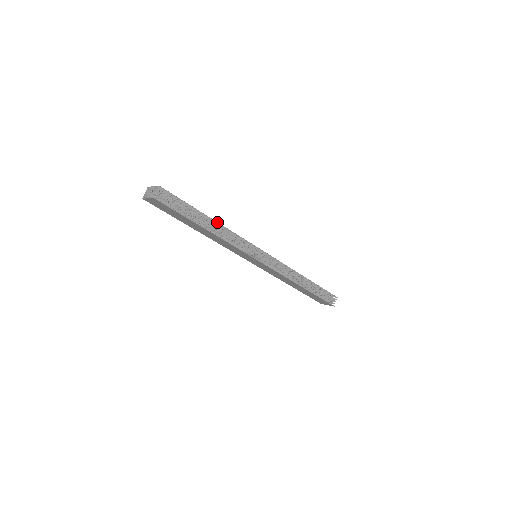
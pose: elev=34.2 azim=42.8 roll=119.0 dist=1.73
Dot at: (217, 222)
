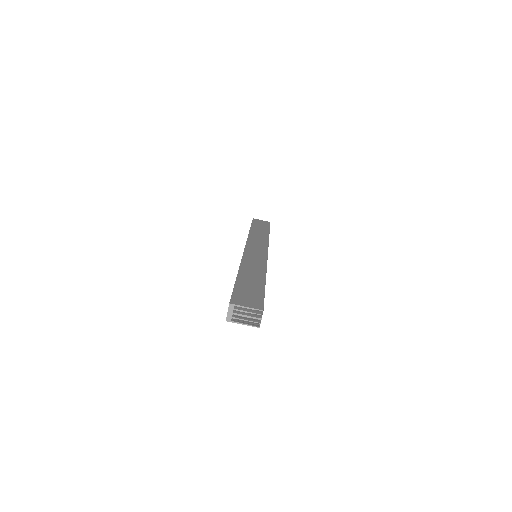
Dot at: occluded
